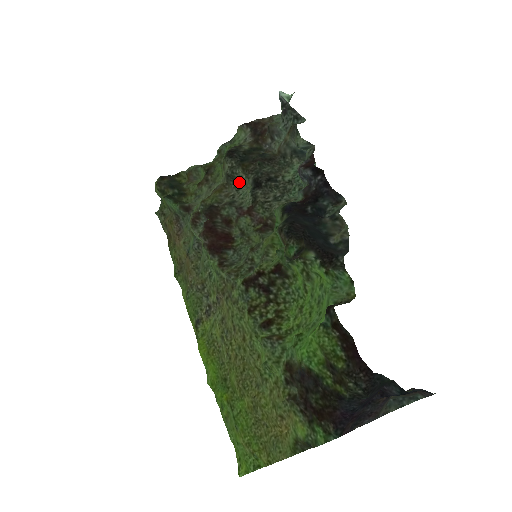
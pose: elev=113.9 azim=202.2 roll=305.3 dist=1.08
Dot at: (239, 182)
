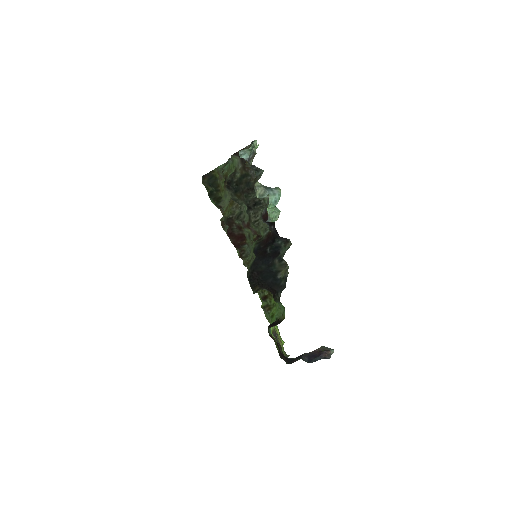
Dot at: (240, 202)
